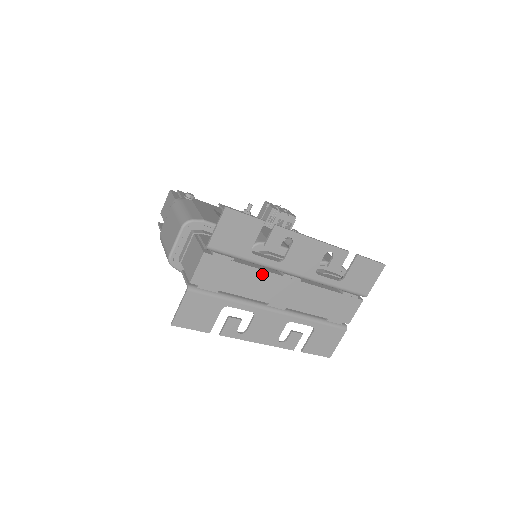
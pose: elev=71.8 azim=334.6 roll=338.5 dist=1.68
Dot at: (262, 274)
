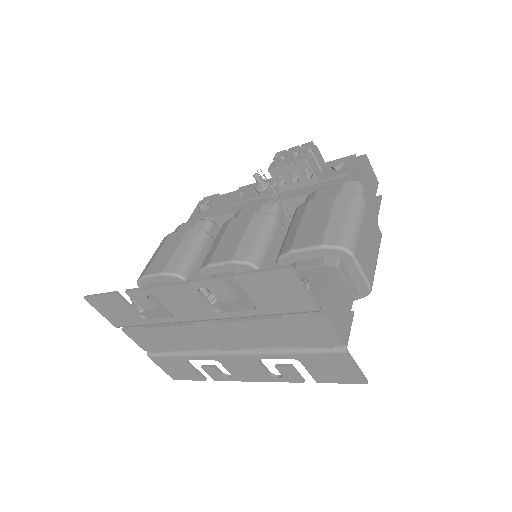
Dot at: (178, 329)
